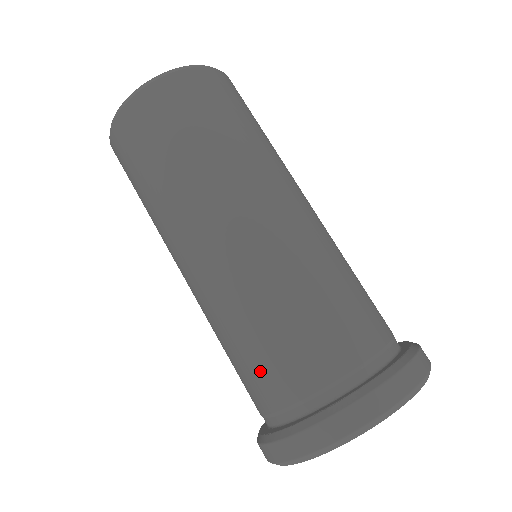
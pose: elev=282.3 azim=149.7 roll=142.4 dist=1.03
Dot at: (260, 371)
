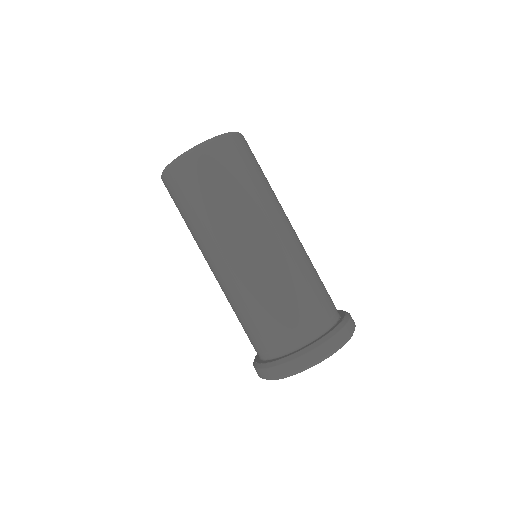
Dot at: (245, 332)
